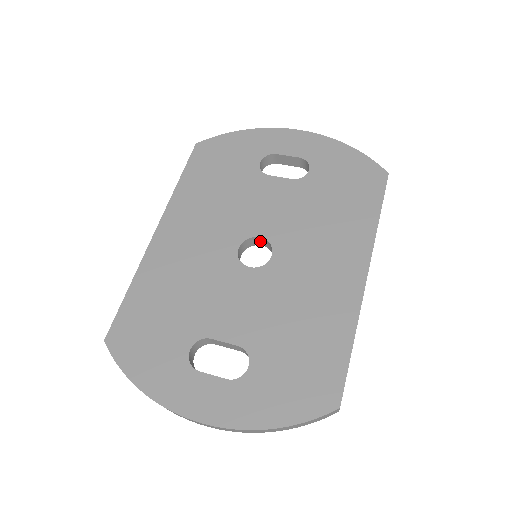
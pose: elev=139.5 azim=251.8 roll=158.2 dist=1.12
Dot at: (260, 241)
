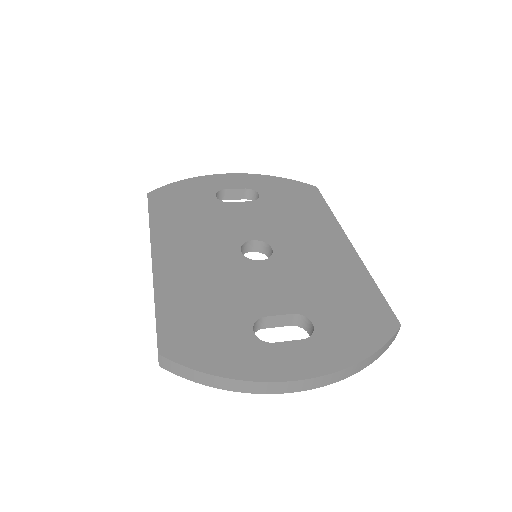
Dot at: (252, 246)
